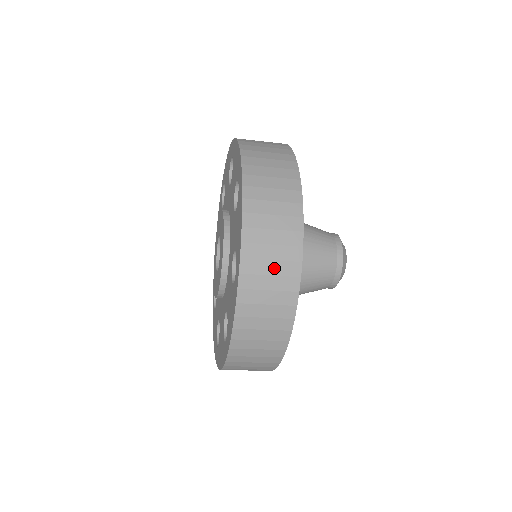
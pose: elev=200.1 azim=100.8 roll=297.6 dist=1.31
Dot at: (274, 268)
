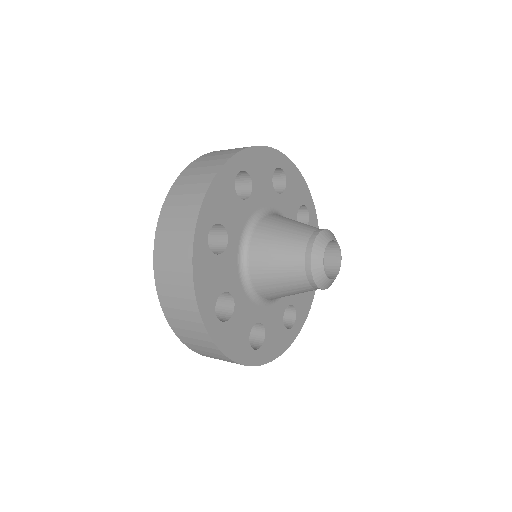
Dot at: (178, 225)
